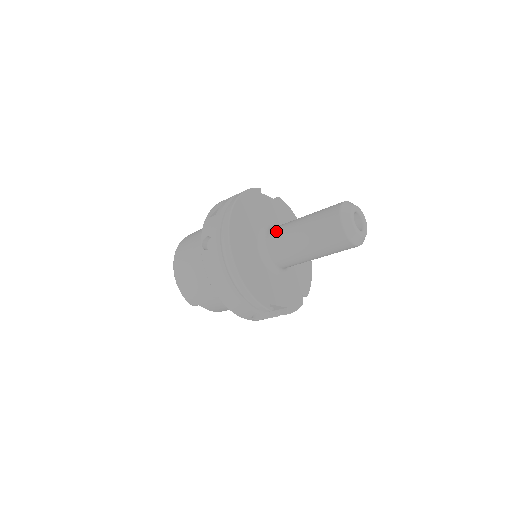
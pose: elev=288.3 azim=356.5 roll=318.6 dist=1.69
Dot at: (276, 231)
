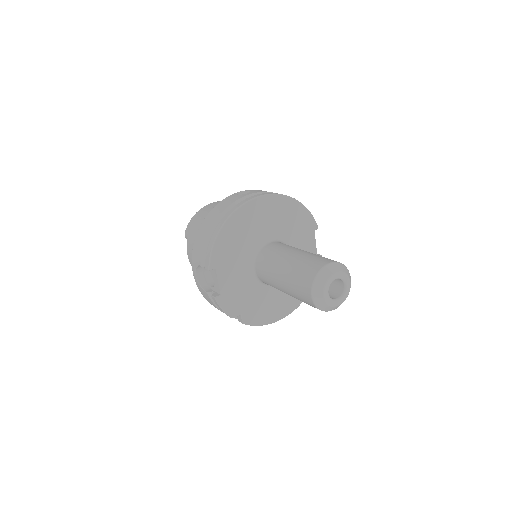
Dot at: occluded
